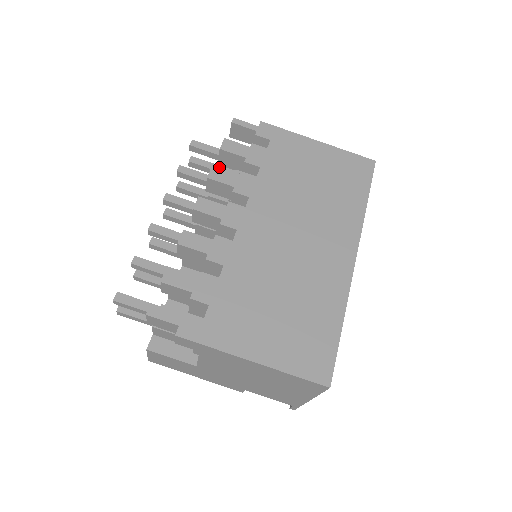
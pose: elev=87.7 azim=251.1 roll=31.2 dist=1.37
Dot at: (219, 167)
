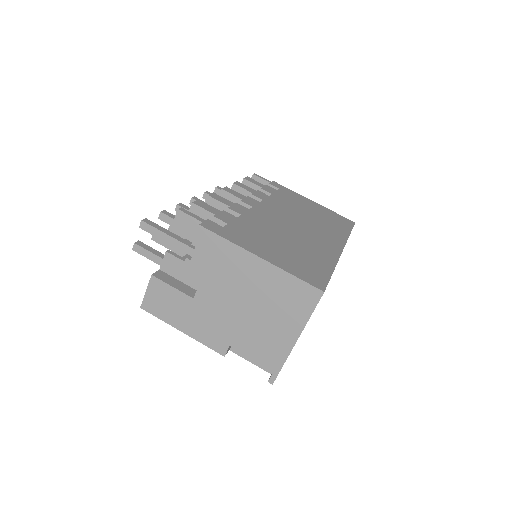
Dot at: occluded
